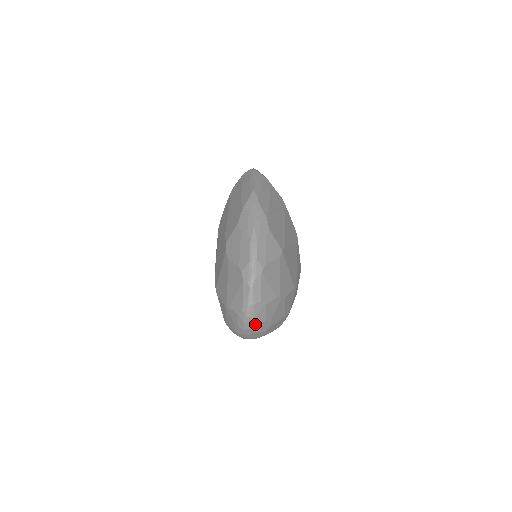
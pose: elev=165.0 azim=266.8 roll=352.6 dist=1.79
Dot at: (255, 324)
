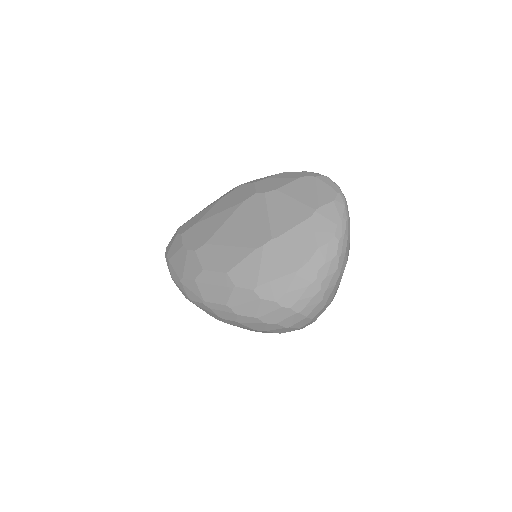
Dot at: occluded
